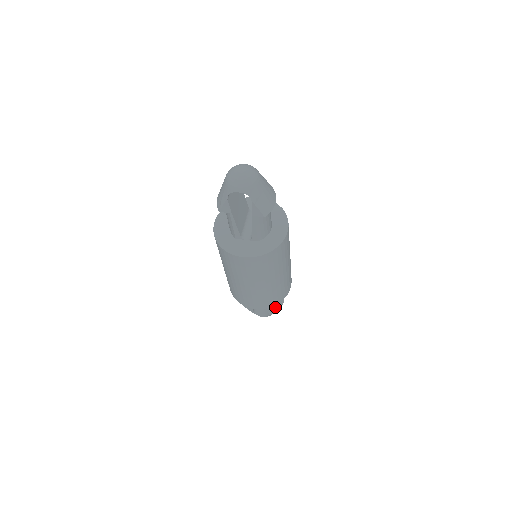
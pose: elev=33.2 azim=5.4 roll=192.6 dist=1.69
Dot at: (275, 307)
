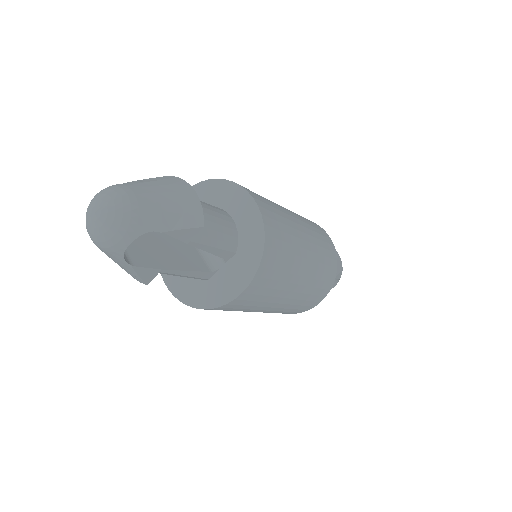
Dot at: occluded
